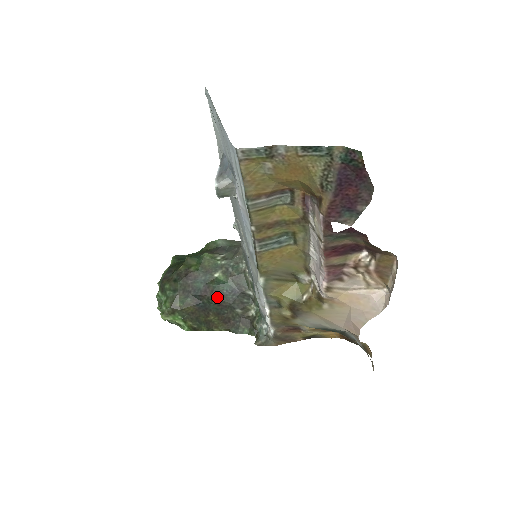
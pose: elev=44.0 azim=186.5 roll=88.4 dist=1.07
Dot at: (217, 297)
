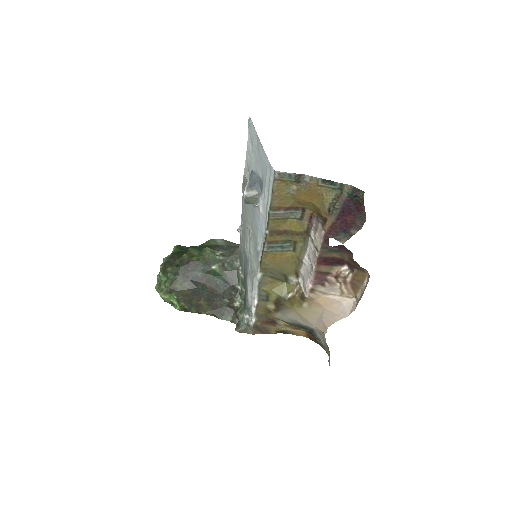
Dot at: (211, 286)
